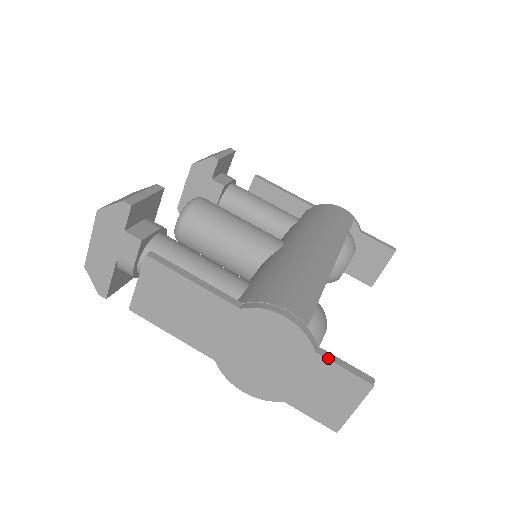
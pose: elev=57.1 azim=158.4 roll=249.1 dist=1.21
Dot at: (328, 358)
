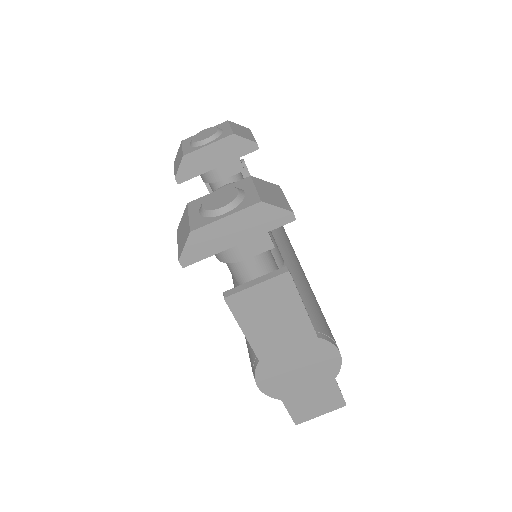
Dot at: occluded
